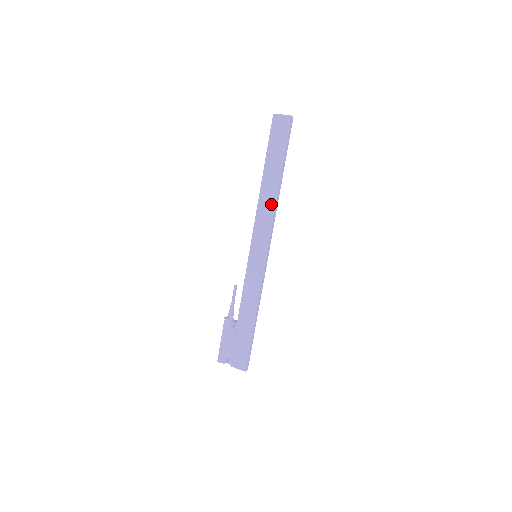
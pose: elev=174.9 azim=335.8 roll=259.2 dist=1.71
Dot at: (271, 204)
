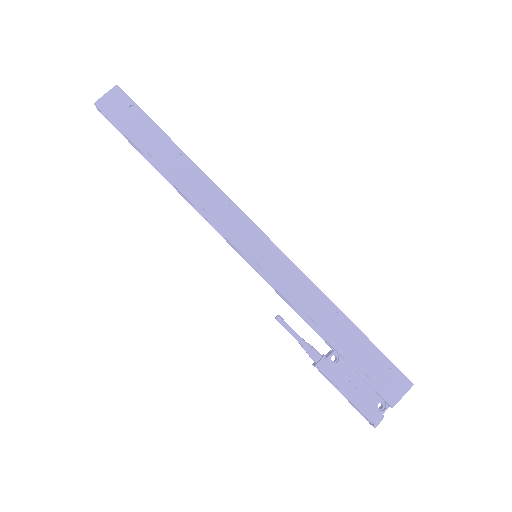
Dot at: (204, 183)
